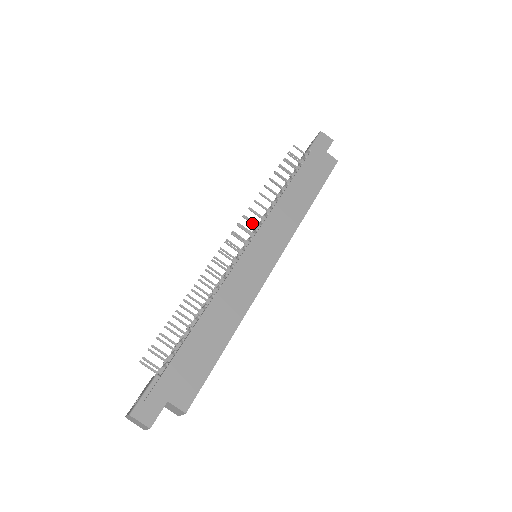
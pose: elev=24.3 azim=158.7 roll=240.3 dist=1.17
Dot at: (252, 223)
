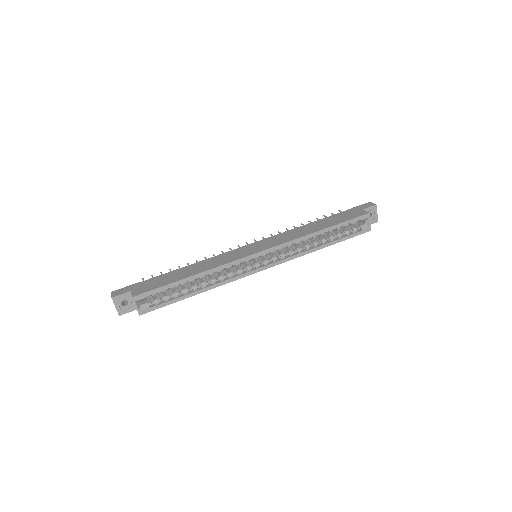
Dot at: occluded
